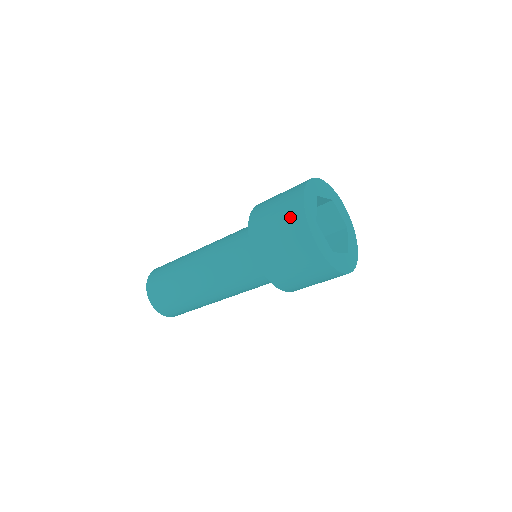
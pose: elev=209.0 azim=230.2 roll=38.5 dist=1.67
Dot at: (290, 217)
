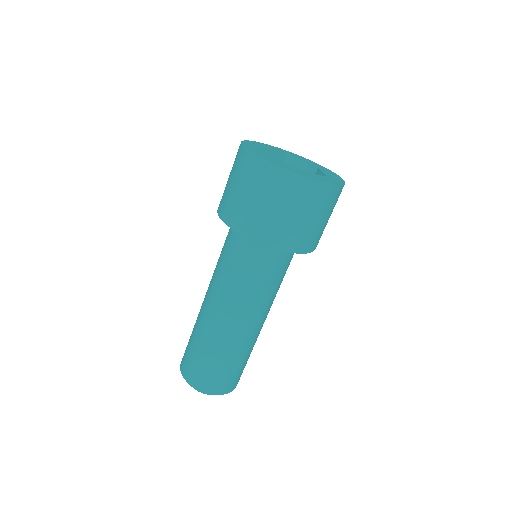
Dot at: (239, 166)
